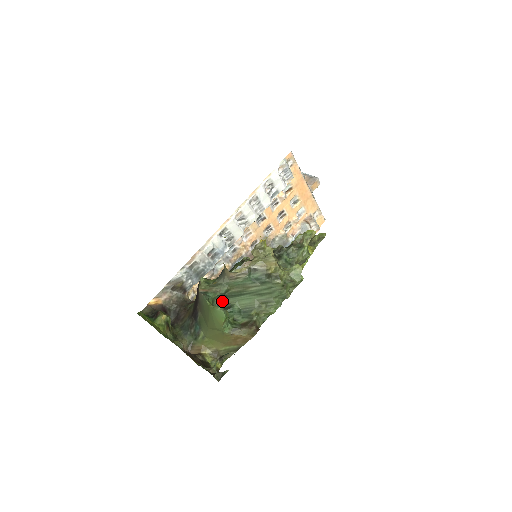
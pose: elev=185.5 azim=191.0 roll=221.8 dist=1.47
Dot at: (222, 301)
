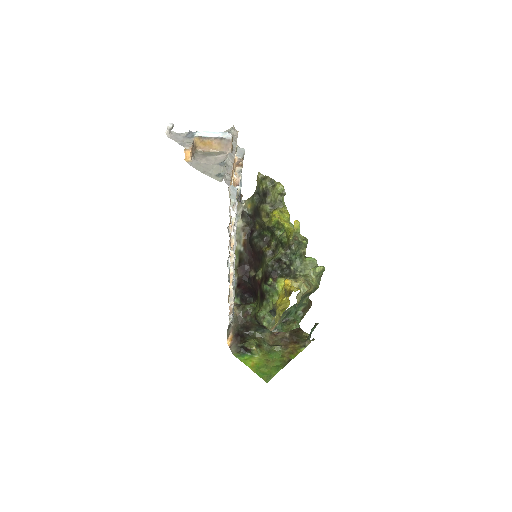
Dot at: occluded
